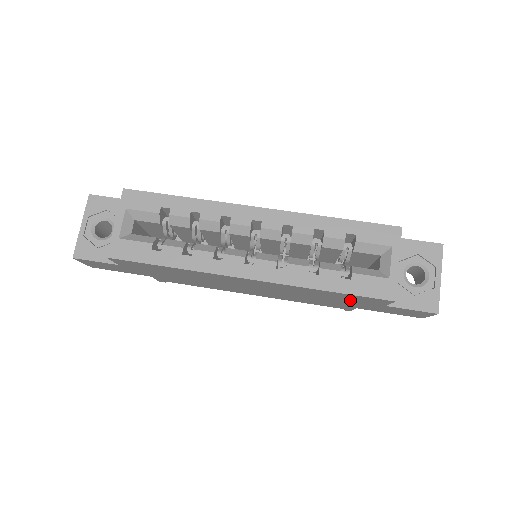
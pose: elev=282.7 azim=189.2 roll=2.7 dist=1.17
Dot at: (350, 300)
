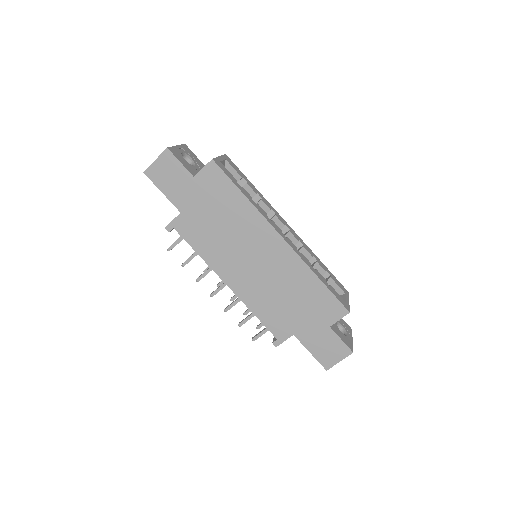
Dot at: (313, 308)
